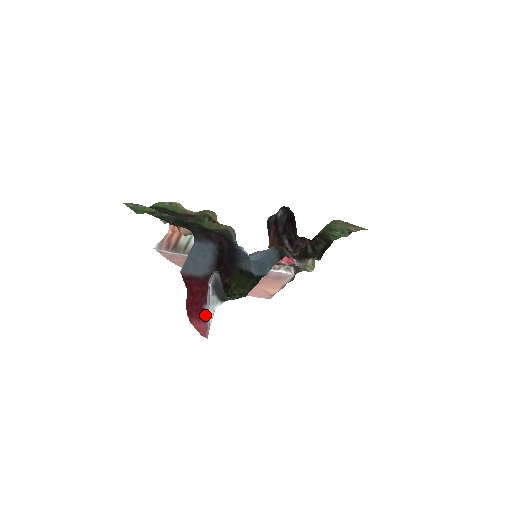
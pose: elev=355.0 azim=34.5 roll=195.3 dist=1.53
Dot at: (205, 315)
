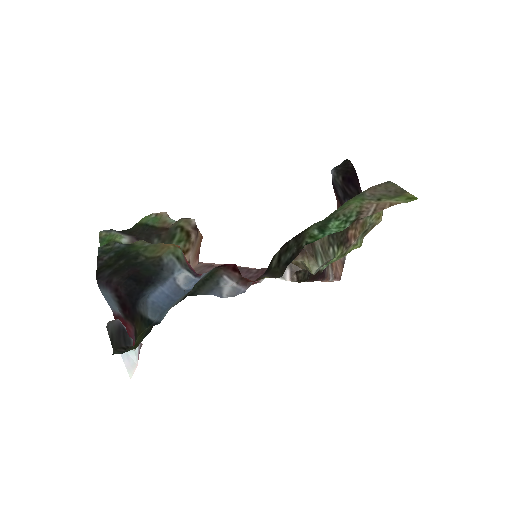
Dot at: occluded
